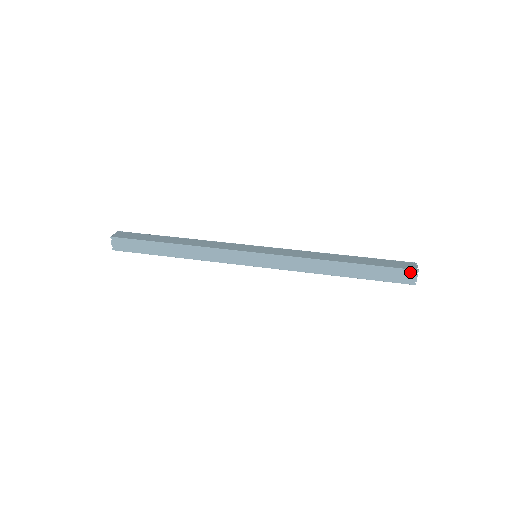
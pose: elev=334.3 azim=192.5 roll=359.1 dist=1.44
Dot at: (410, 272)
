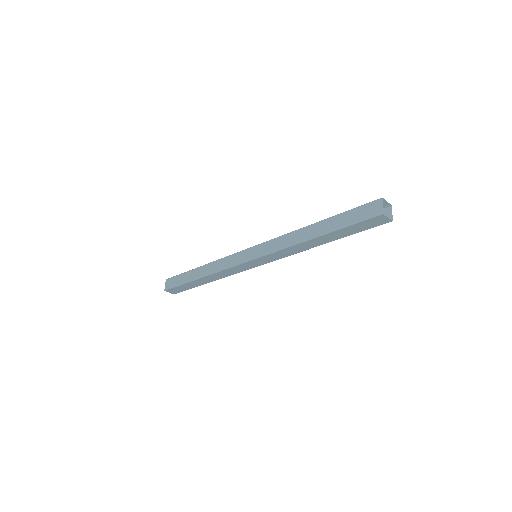
Dot at: (377, 218)
